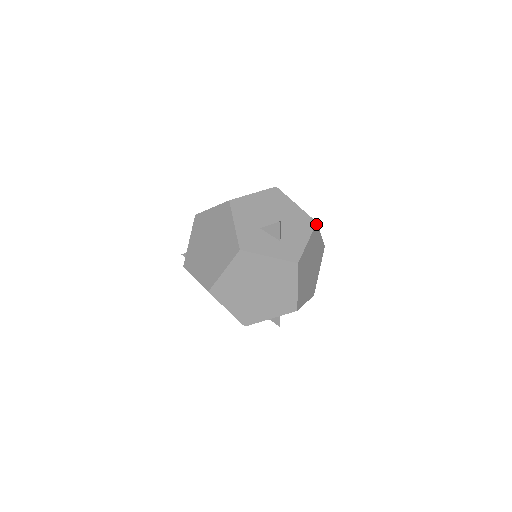
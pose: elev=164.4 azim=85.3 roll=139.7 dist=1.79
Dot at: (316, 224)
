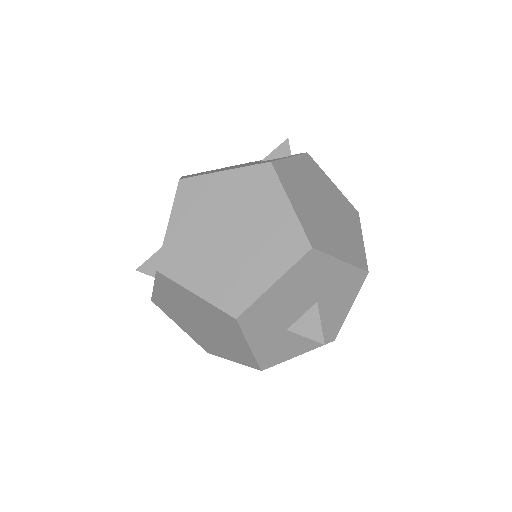
Dot at: (366, 273)
